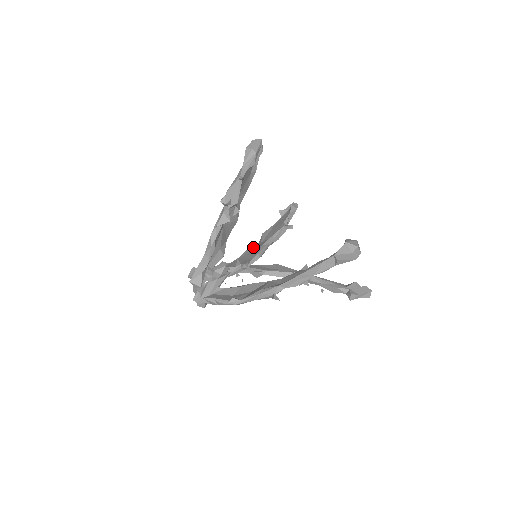
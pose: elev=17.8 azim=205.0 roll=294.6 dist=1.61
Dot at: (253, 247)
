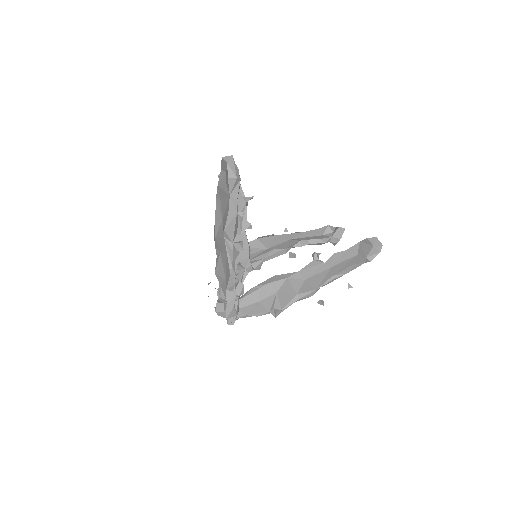
Dot at: occluded
